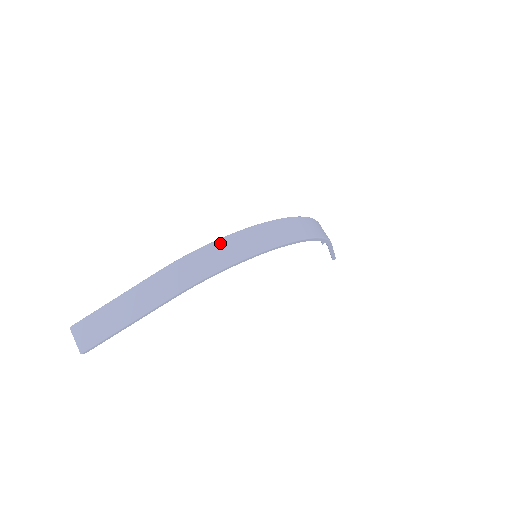
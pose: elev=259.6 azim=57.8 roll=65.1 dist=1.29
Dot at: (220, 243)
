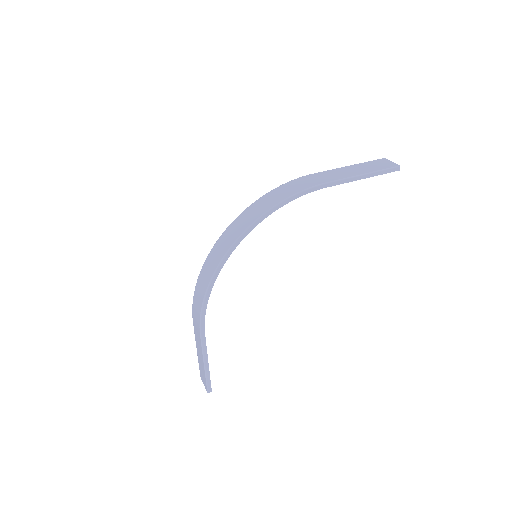
Dot at: (199, 279)
